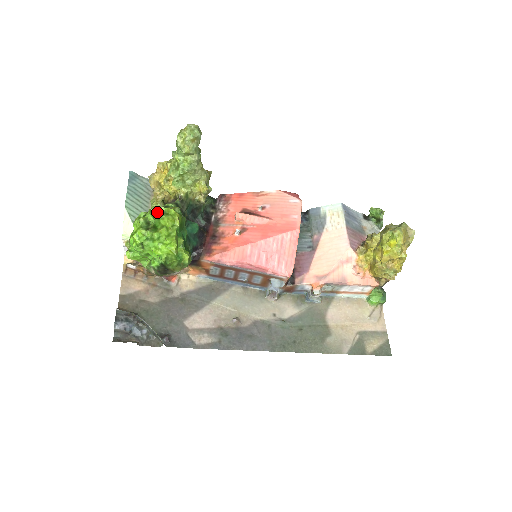
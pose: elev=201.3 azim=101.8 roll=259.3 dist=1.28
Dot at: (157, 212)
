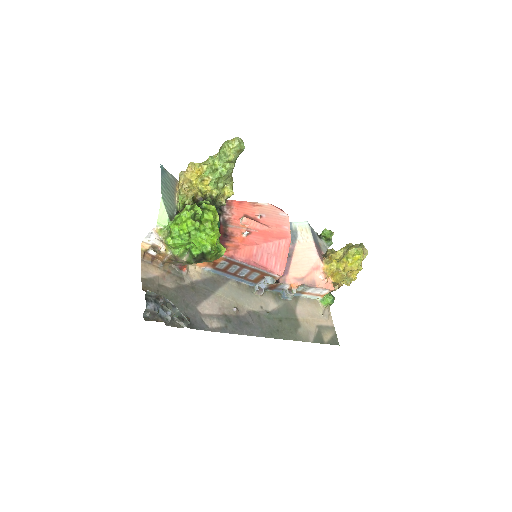
Dot at: occluded
